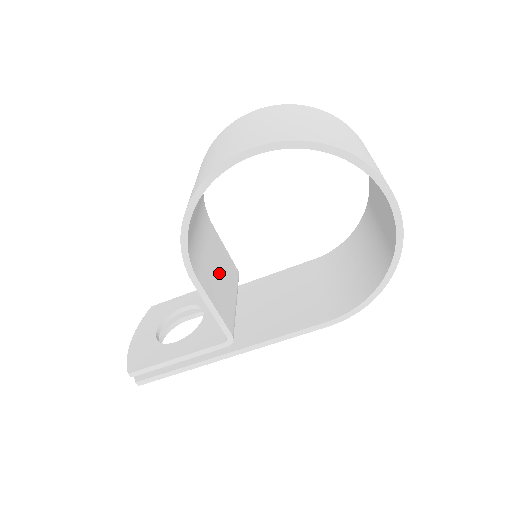
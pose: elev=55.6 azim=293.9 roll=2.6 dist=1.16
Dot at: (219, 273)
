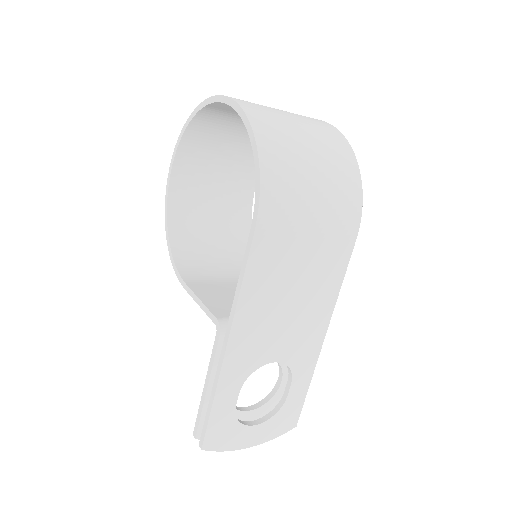
Dot at: occluded
